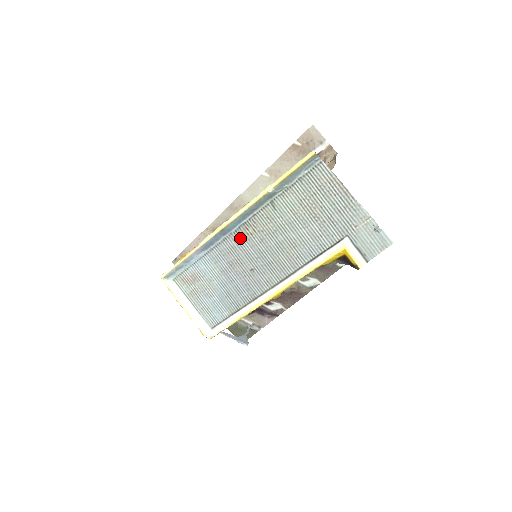
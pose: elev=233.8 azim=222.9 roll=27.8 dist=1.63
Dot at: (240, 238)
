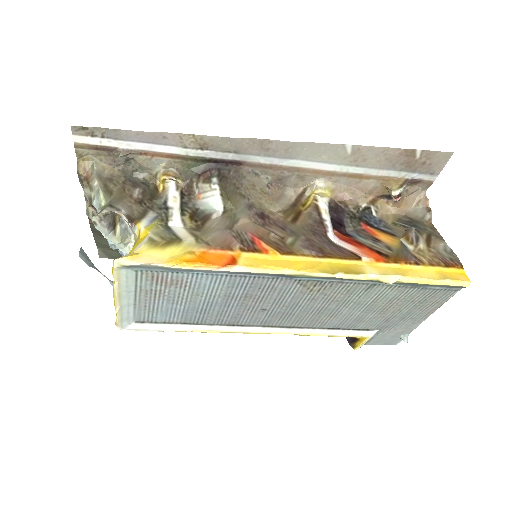
Dot at: (294, 287)
